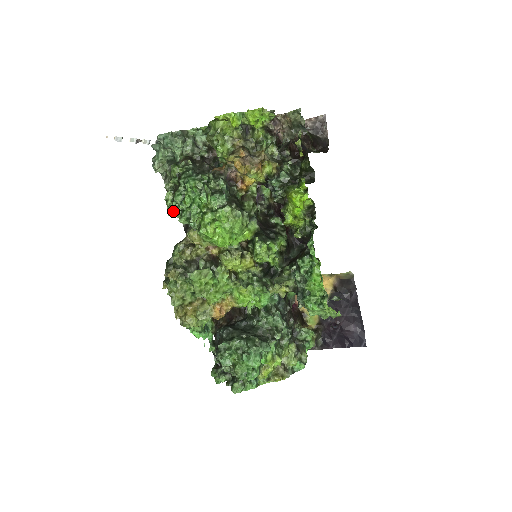
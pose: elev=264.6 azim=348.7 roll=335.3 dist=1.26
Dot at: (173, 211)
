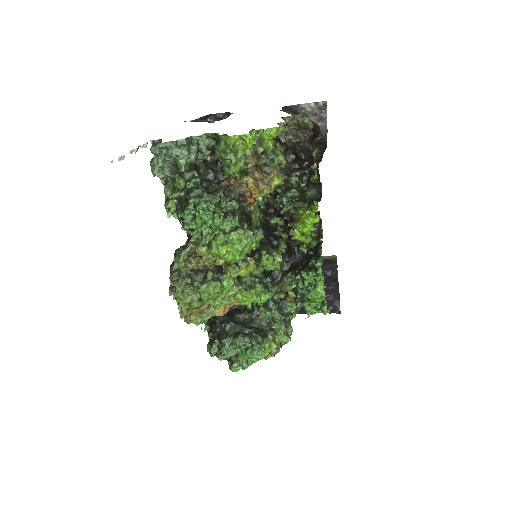
Dot at: occluded
